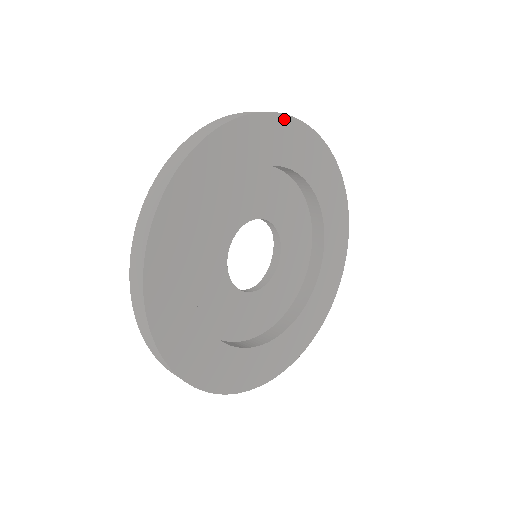
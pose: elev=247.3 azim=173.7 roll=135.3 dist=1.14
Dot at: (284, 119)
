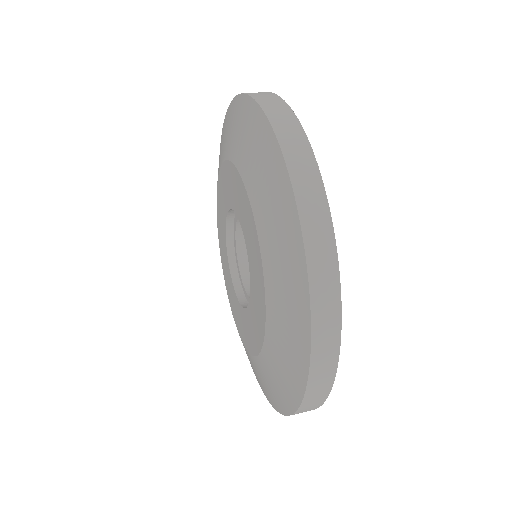
Dot at: occluded
